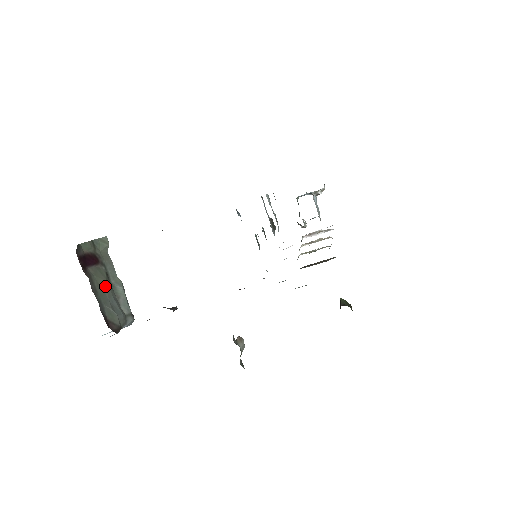
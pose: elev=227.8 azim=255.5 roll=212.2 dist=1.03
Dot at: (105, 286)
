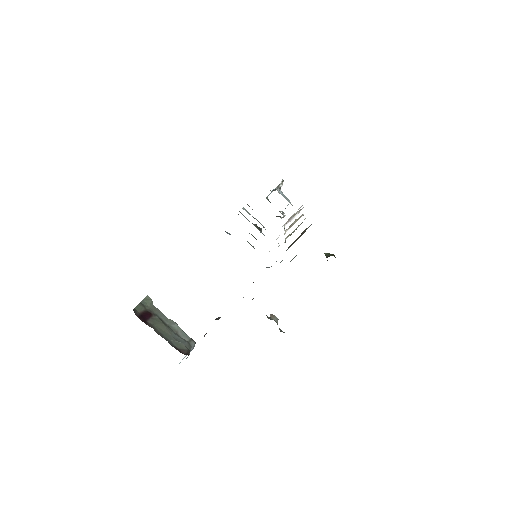
Dot at: (164, 328)
